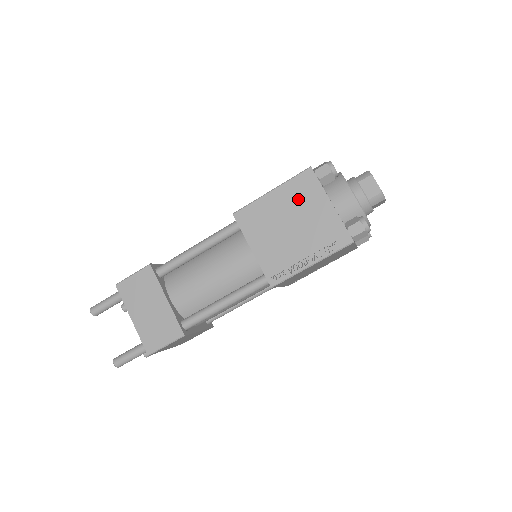
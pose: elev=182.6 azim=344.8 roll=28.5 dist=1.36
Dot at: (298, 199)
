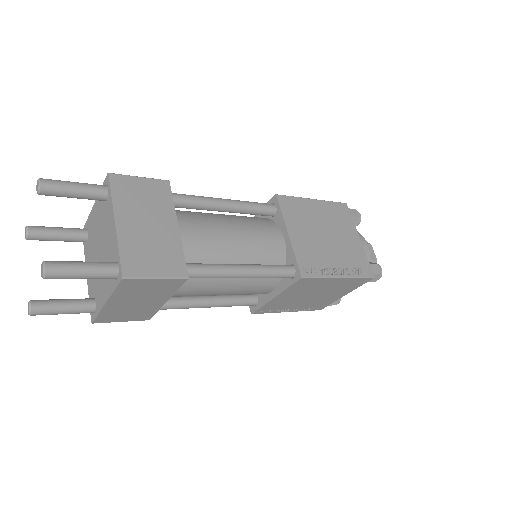
Dot at: (335, 219)
